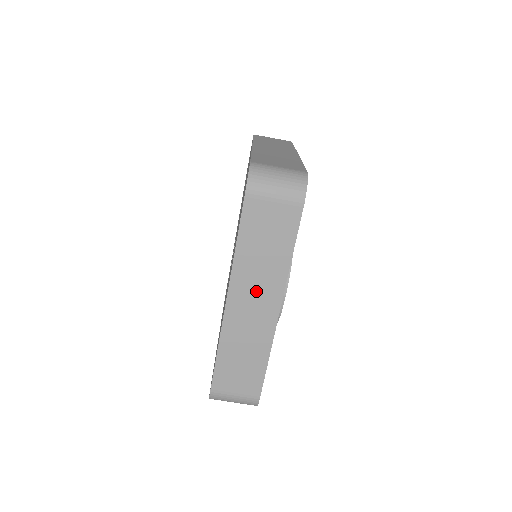
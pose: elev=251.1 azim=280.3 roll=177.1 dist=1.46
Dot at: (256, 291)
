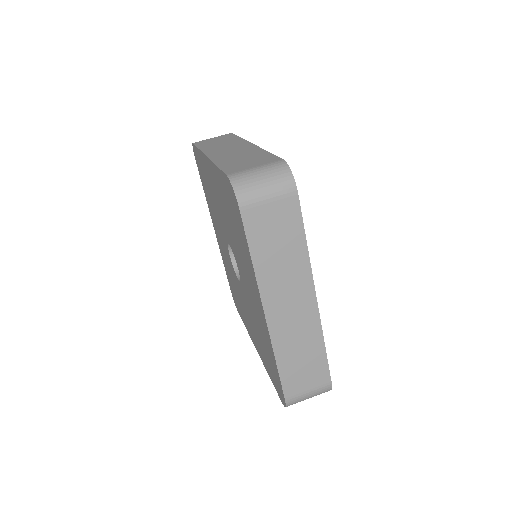
Dot at: (226, 148)
